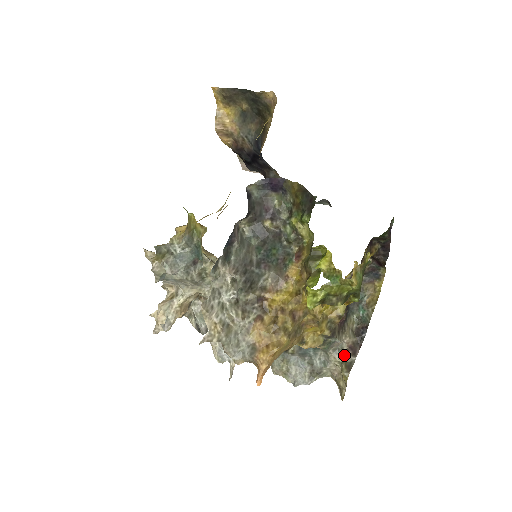
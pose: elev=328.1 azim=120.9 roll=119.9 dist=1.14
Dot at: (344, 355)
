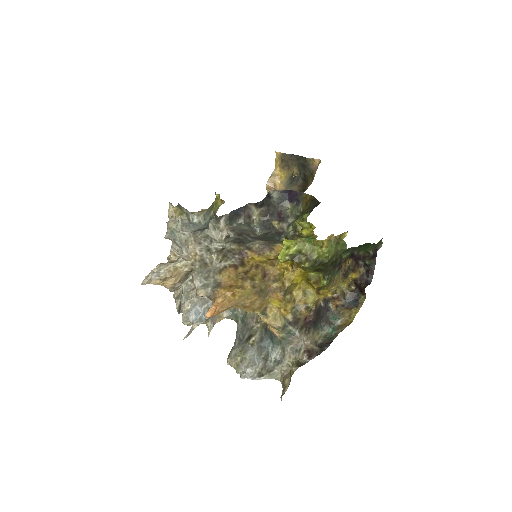
Dot at: (299, 356)
